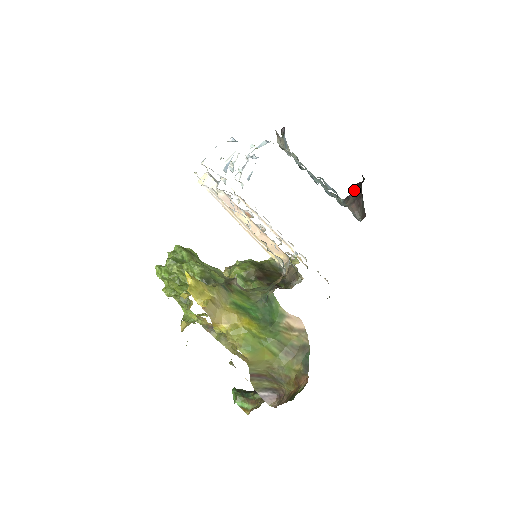
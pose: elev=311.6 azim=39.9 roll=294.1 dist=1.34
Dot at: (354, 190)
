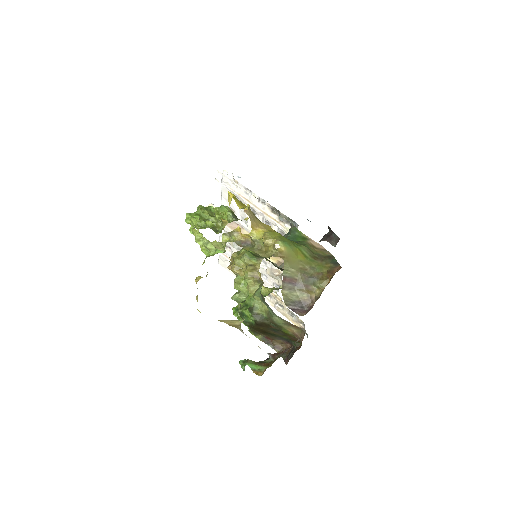
Dot at: occluded
